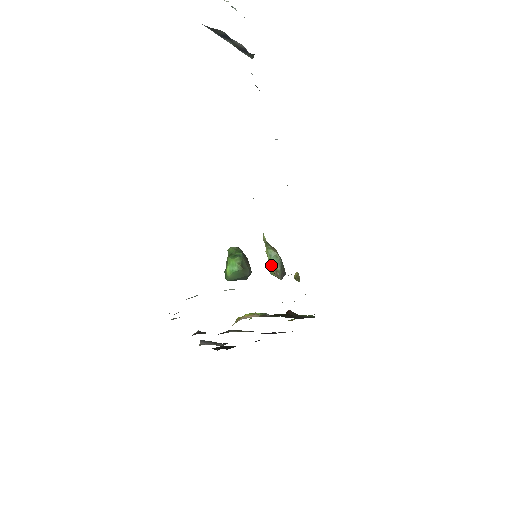
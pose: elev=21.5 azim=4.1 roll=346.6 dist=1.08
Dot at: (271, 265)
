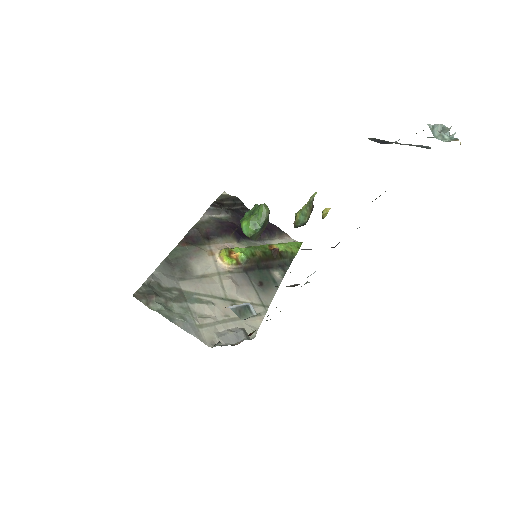
Dot at: (297, 217)
